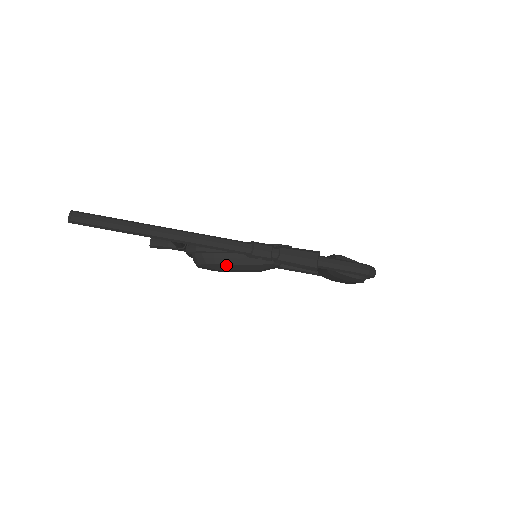
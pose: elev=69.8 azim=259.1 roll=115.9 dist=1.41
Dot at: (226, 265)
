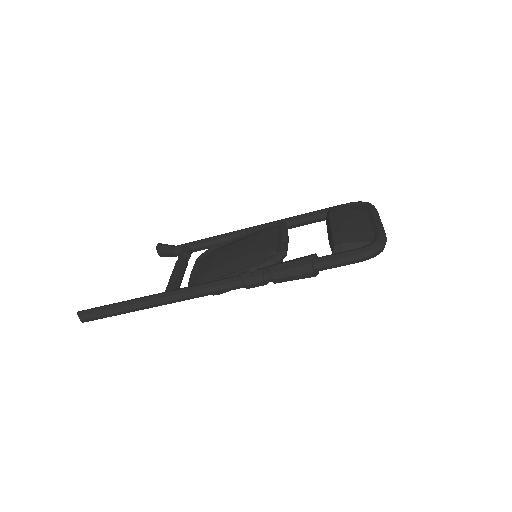
Dot at: occluded
